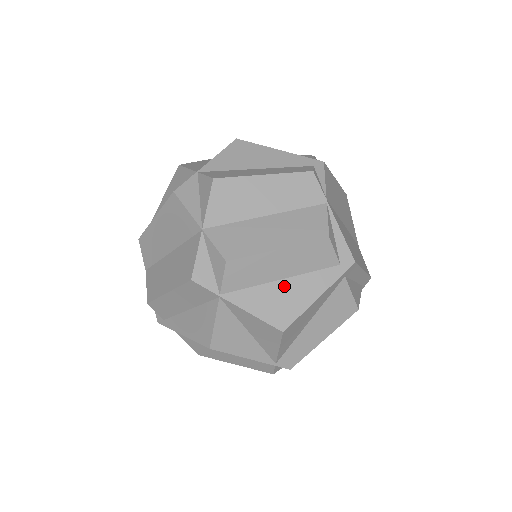
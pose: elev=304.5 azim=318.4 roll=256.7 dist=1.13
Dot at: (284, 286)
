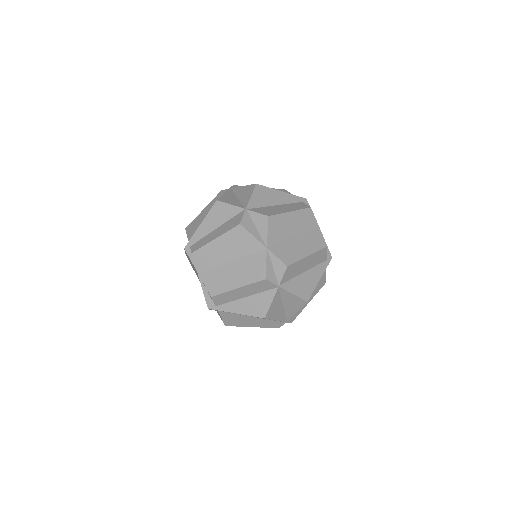
Dot at: (305, 276)
